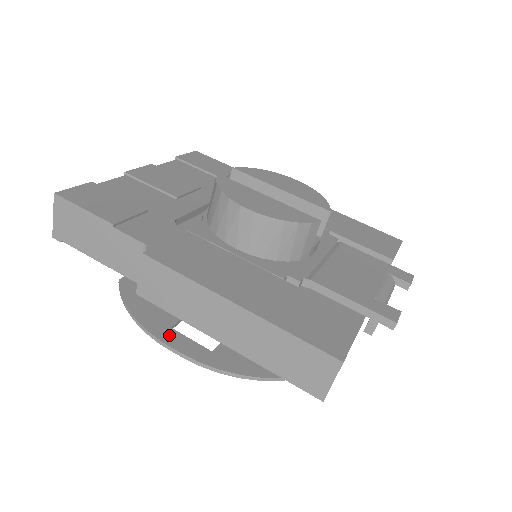
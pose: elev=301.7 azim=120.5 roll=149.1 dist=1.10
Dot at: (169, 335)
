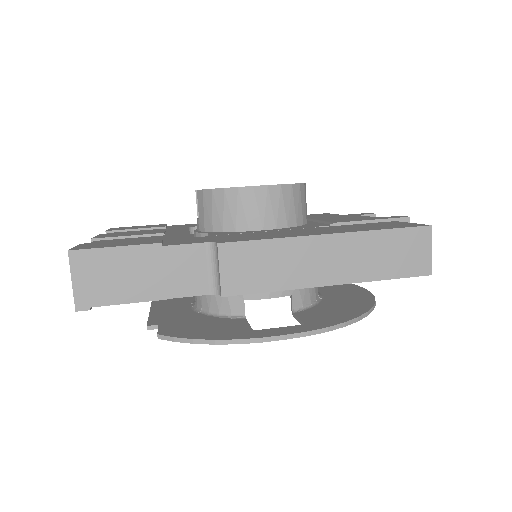
Dot at: (261, 333)
